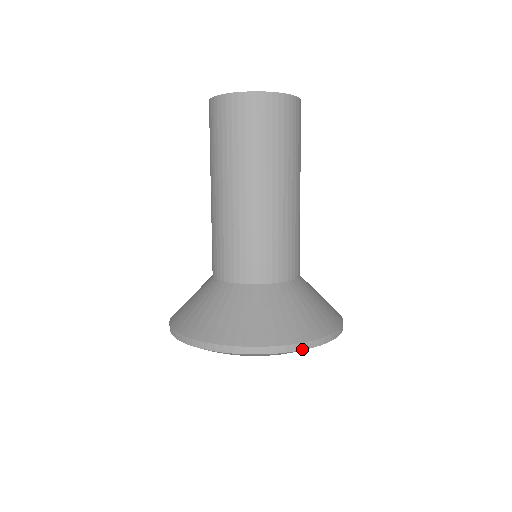
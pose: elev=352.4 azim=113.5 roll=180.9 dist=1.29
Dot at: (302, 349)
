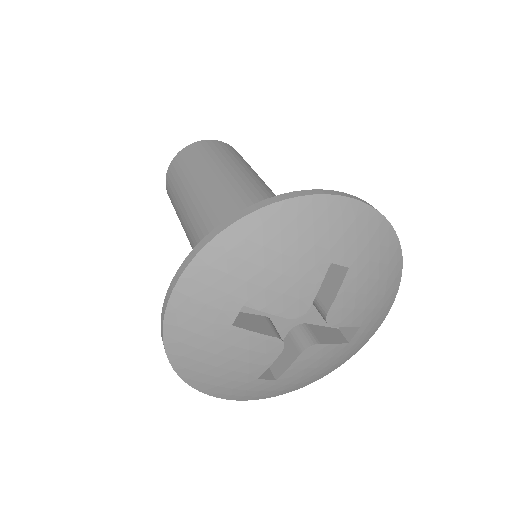
Dot at: (402, 263)
